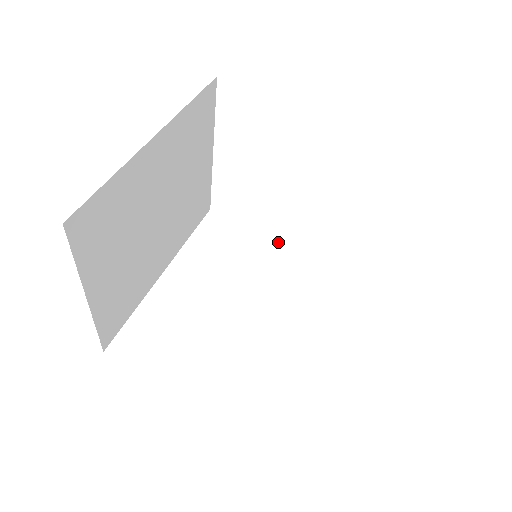
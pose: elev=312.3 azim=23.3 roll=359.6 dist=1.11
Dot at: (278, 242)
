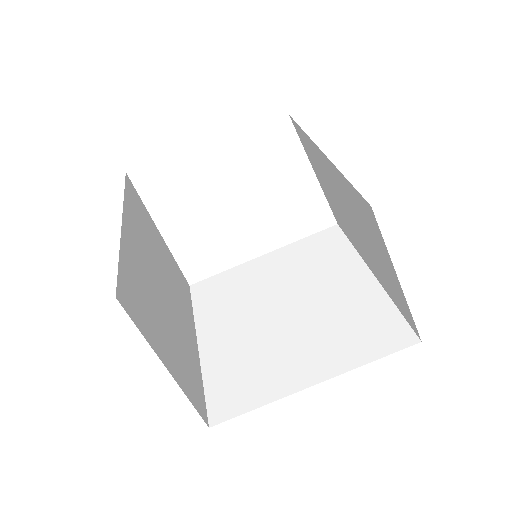
Dot at: (257, 262)
